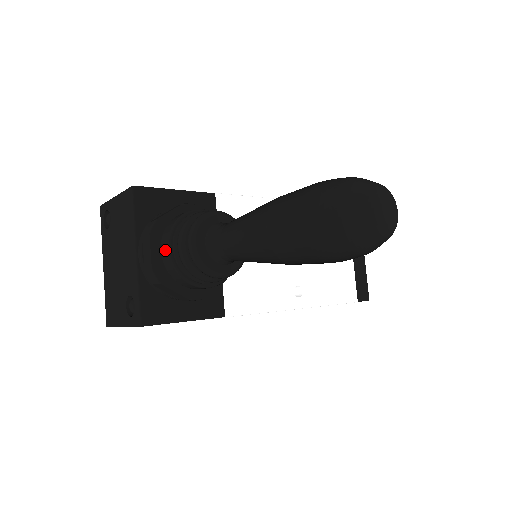
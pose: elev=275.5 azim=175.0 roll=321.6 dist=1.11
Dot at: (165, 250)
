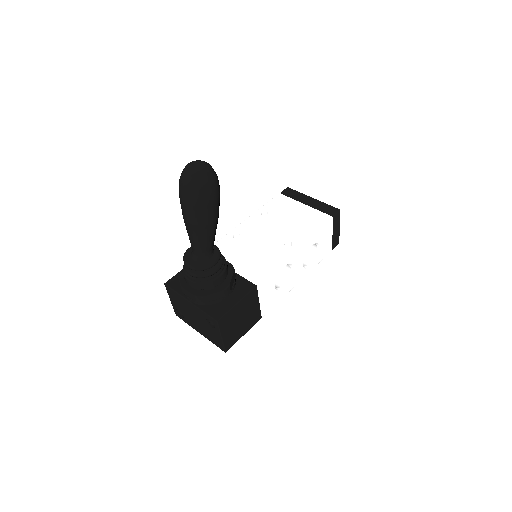
Dot at: (189, 283)
